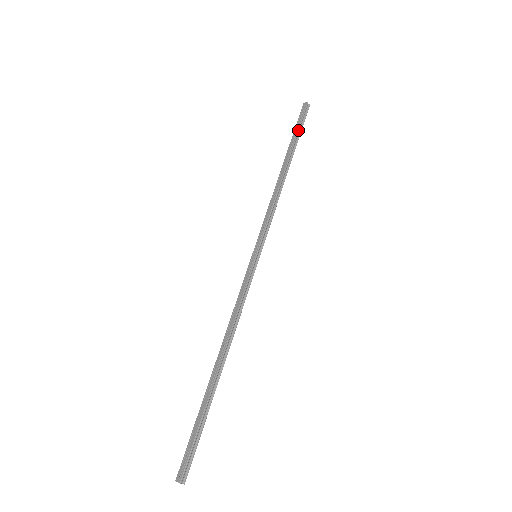
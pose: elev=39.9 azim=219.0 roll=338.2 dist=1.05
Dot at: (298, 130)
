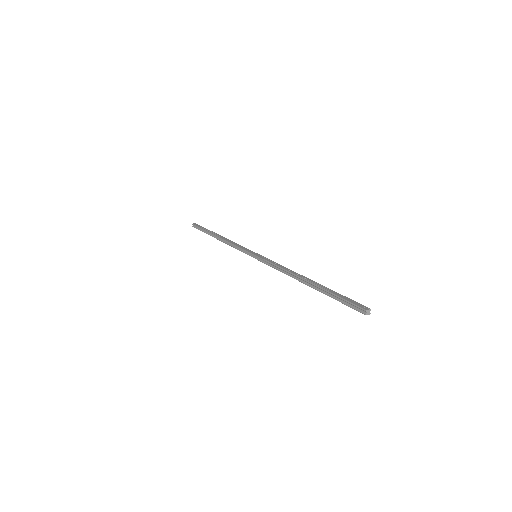
Dot at: (207, 229)
